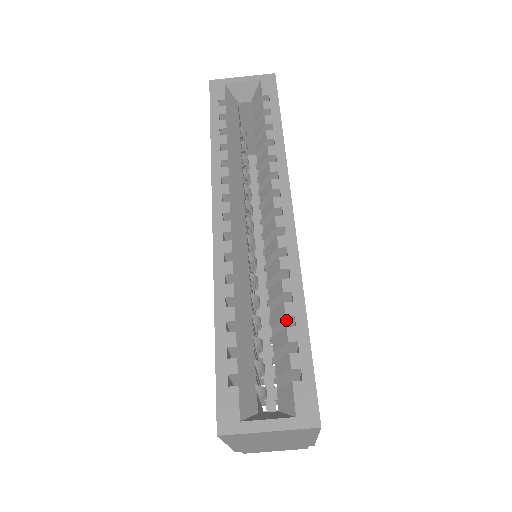
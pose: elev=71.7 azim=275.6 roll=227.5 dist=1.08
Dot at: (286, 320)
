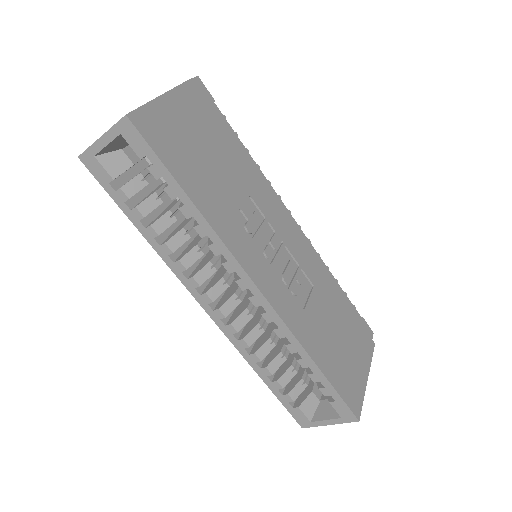
Dot at: occluded
